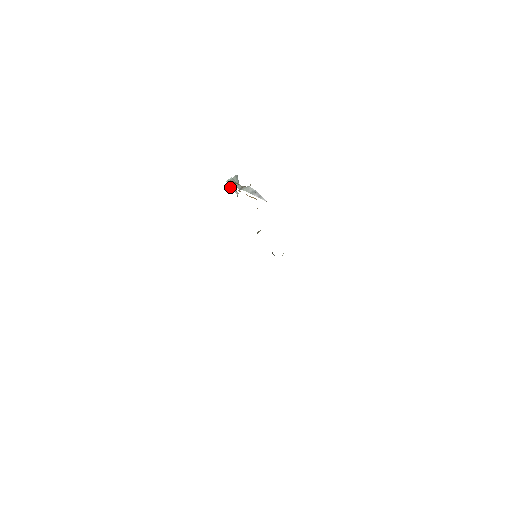
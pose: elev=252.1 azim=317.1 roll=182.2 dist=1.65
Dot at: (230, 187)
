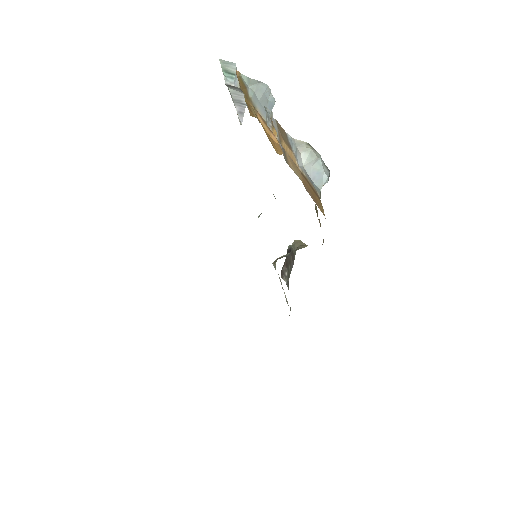
Dot at: occluded
